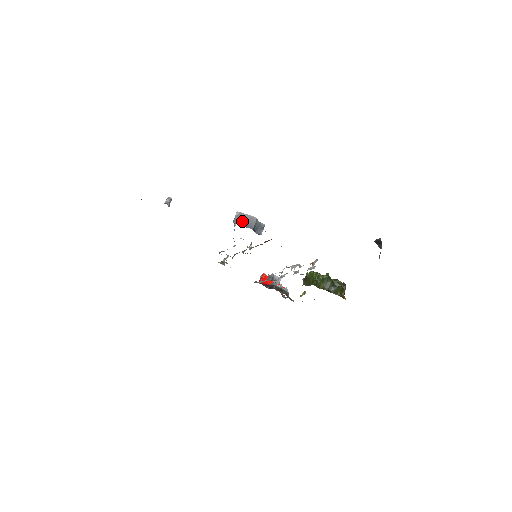
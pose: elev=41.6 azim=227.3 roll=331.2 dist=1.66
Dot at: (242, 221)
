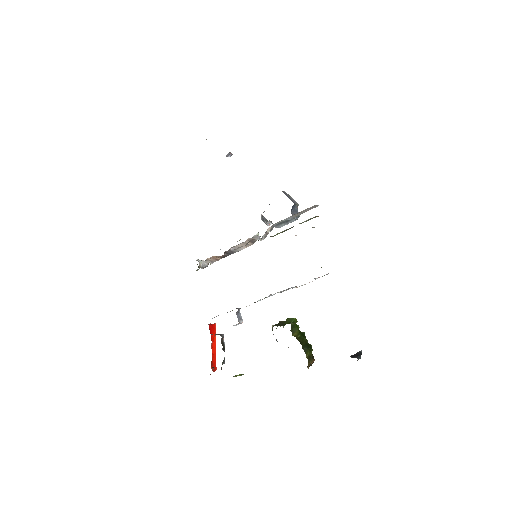
Dot at: (287, 195)
